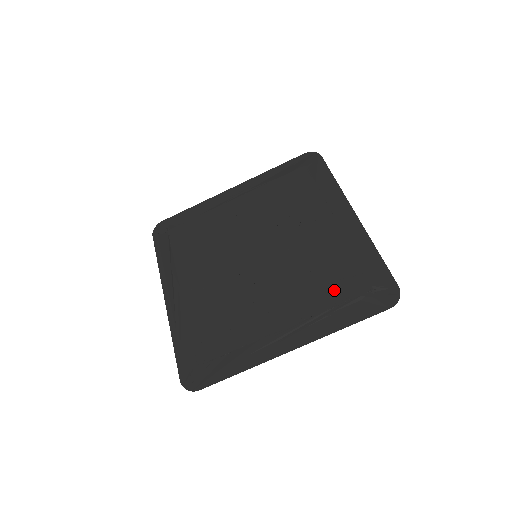
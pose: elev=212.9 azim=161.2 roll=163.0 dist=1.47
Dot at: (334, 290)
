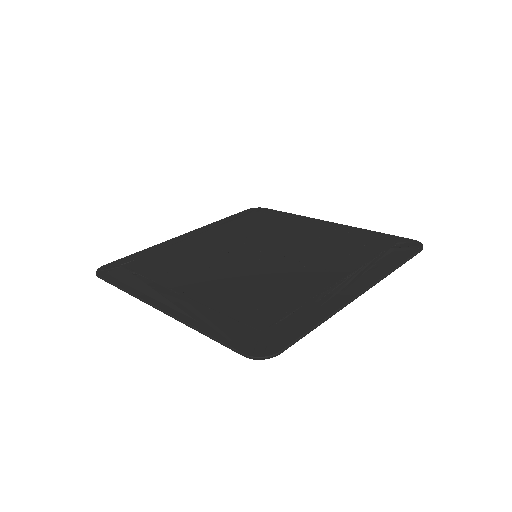
Dot at: (362, 251)
